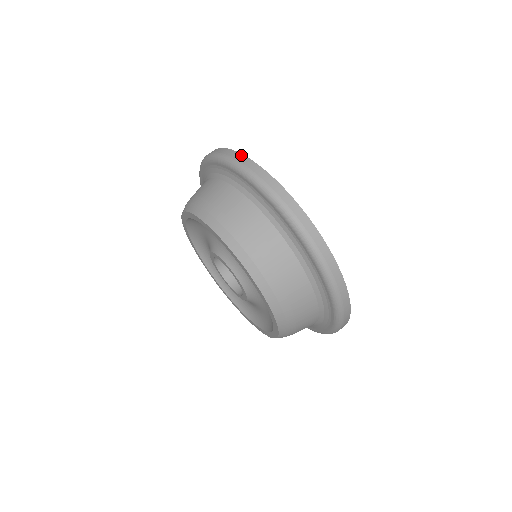
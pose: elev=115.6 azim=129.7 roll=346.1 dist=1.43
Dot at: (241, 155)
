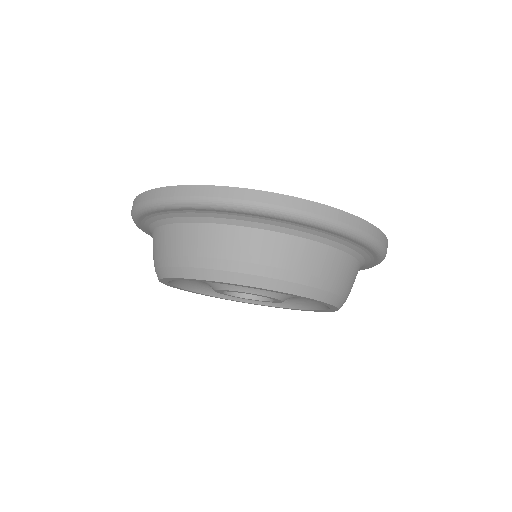
Dot at: occluded
